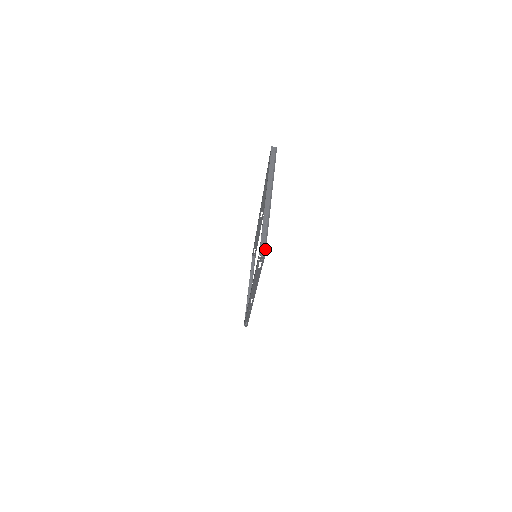
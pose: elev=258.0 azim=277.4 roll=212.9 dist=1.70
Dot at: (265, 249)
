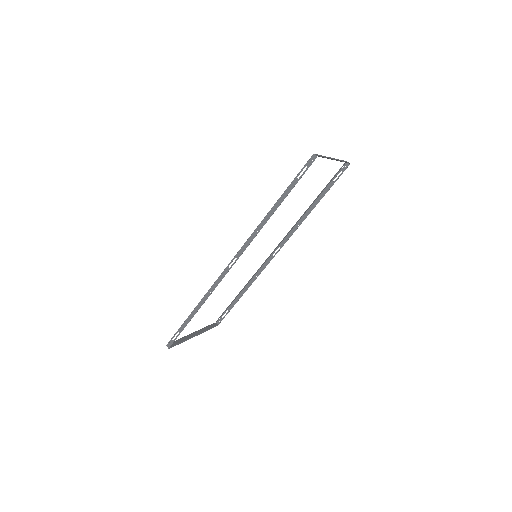
Dot at: (320, 156)
